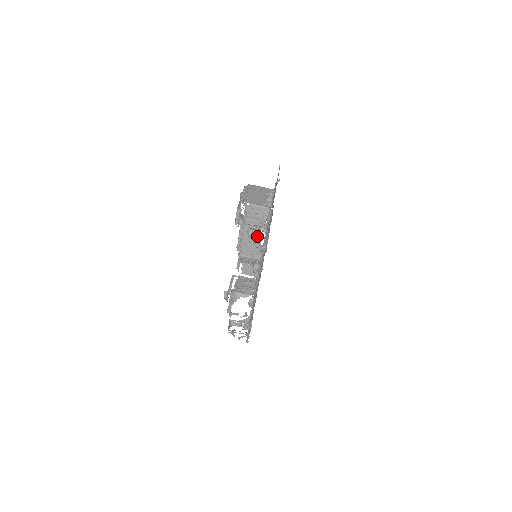
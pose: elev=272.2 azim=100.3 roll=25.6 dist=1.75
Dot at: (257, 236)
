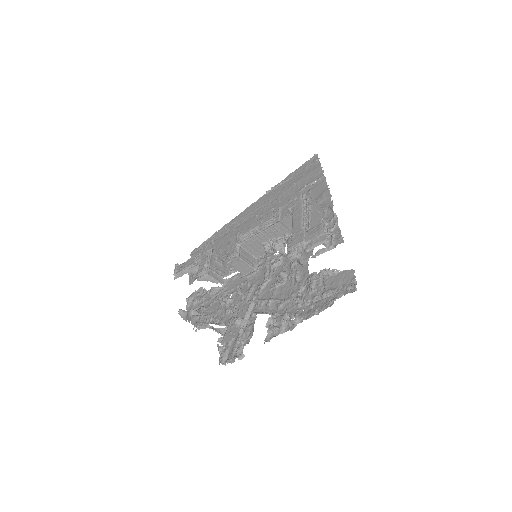
Dot at: occluded
